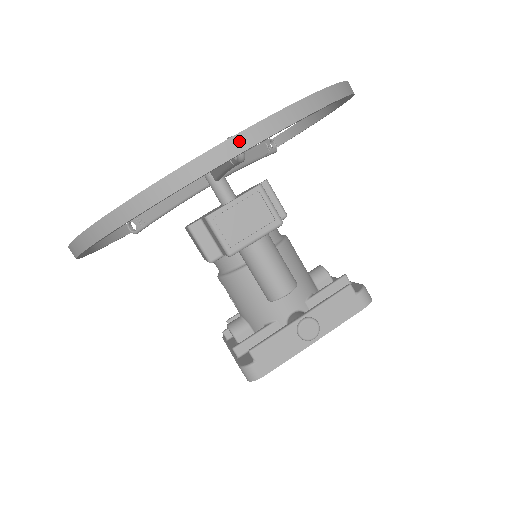
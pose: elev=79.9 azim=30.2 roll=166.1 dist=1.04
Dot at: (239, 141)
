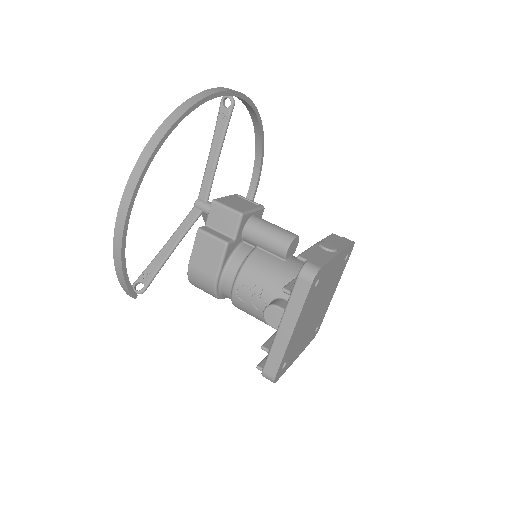
Dot at: (230, 89)
